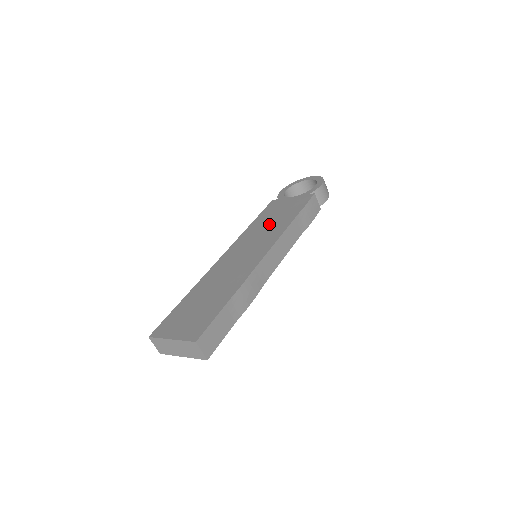
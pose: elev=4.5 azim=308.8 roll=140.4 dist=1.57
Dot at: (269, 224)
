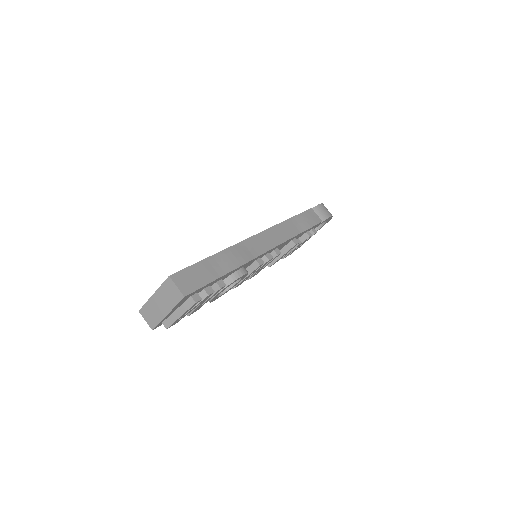
Dot at: occluded
